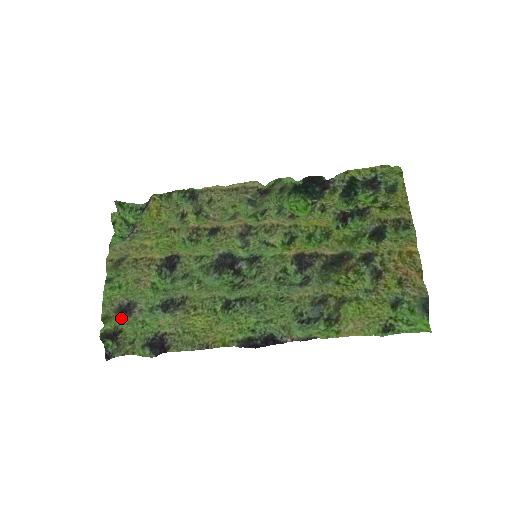
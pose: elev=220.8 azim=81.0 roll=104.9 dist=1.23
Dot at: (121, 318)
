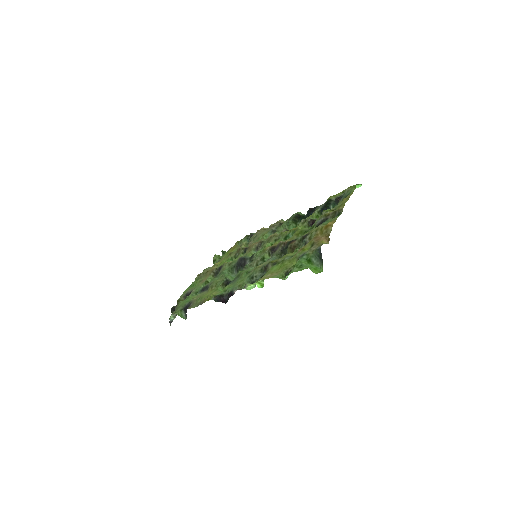
Dot at: occluded
